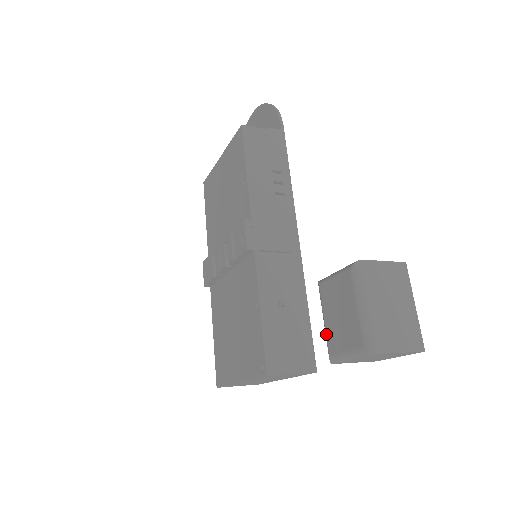
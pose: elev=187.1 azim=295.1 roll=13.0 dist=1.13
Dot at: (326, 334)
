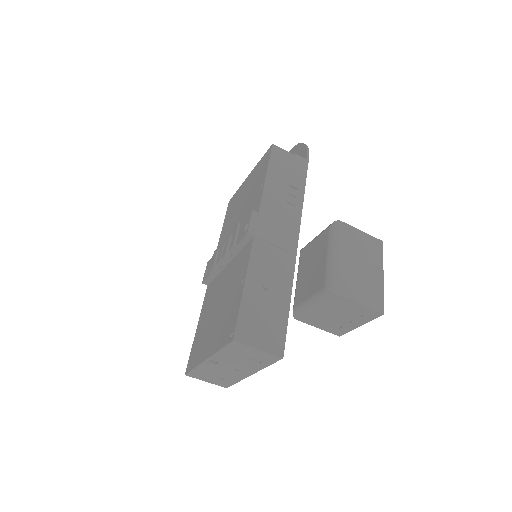
Dot at: (295, 290)
